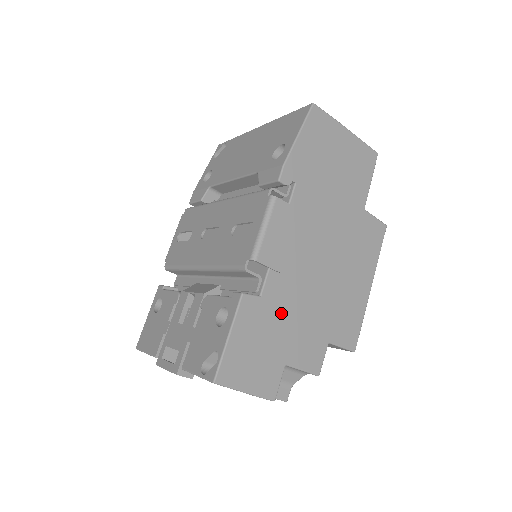
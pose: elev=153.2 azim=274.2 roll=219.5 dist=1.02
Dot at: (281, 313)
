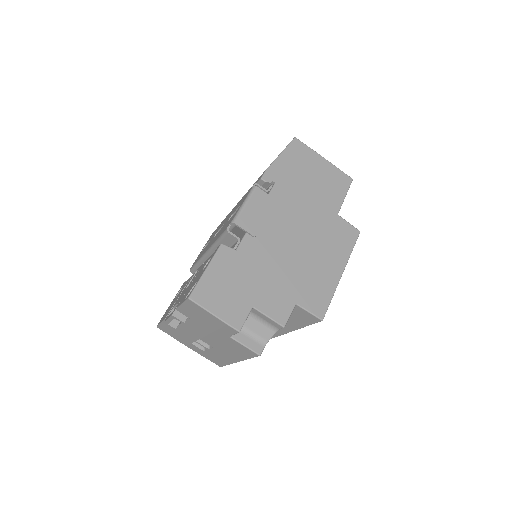
Dot at: (253, 267)
